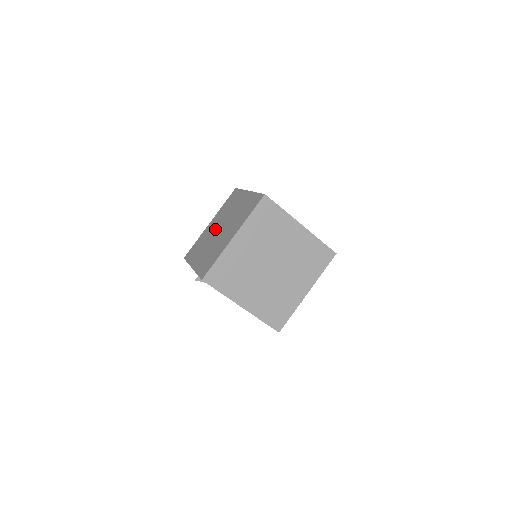
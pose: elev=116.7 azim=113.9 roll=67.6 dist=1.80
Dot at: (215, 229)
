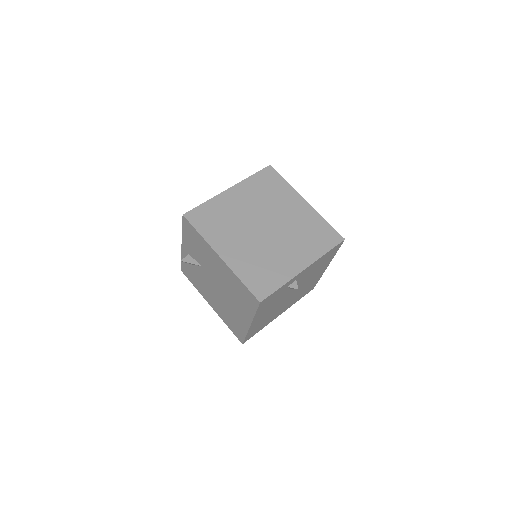
Dot at: occluded
